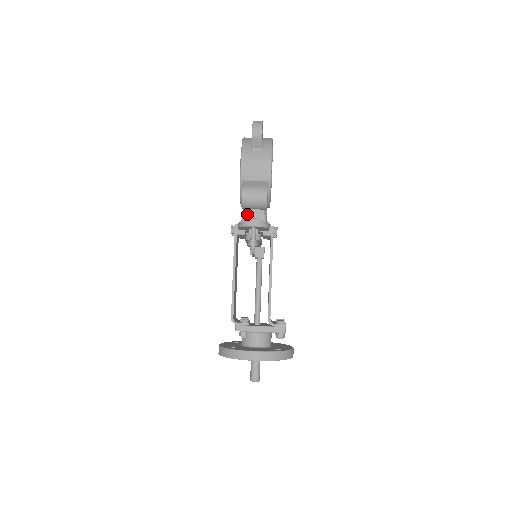
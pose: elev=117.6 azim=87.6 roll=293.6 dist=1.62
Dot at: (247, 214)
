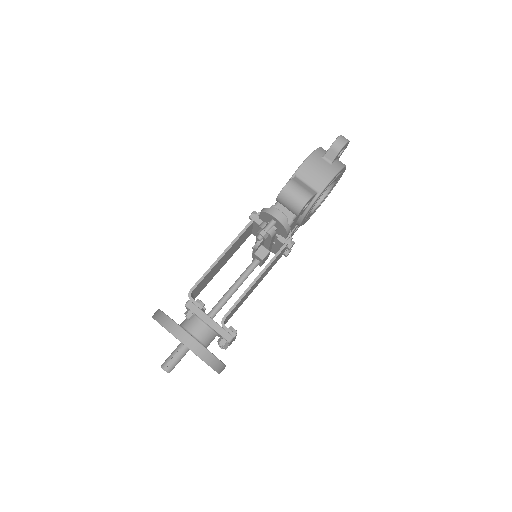
Dot at: (277, 207)
